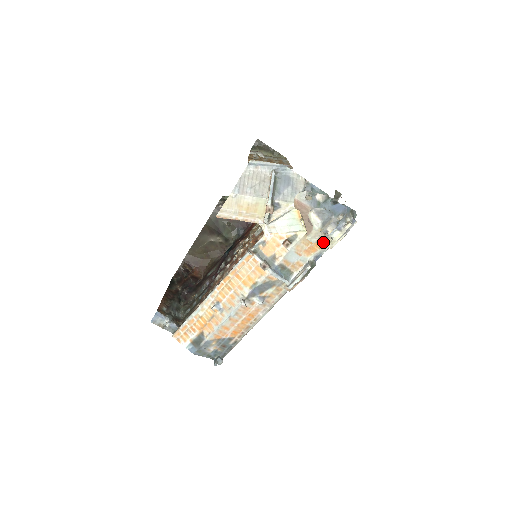
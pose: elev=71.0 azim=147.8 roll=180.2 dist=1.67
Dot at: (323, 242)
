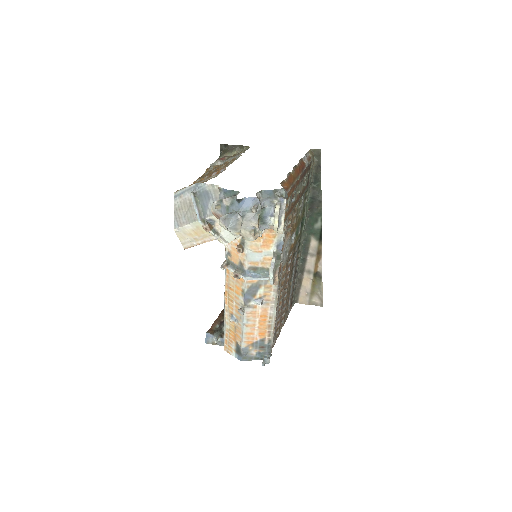
Dot at: (273, 231)
